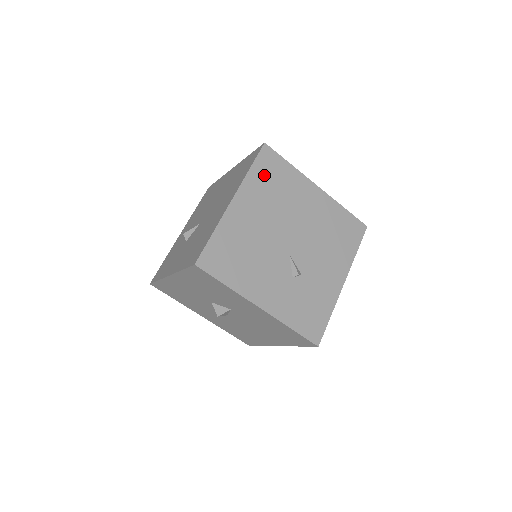
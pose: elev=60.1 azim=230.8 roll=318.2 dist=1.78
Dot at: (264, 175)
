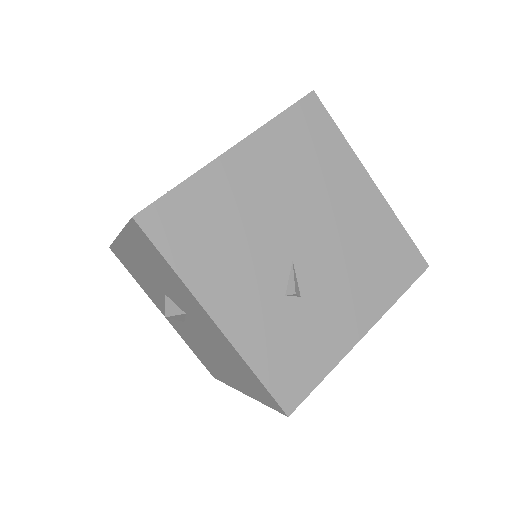
Dot at: (295, 133)
